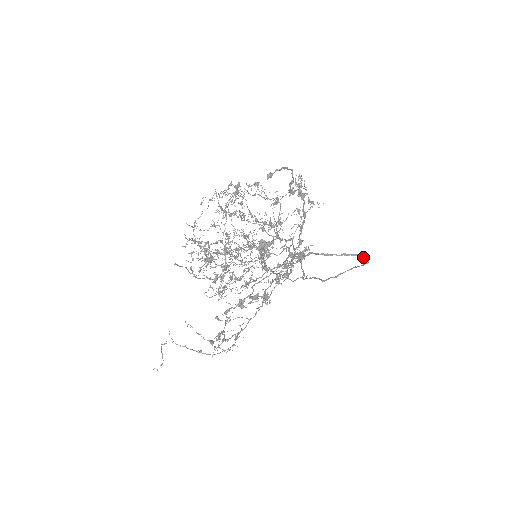
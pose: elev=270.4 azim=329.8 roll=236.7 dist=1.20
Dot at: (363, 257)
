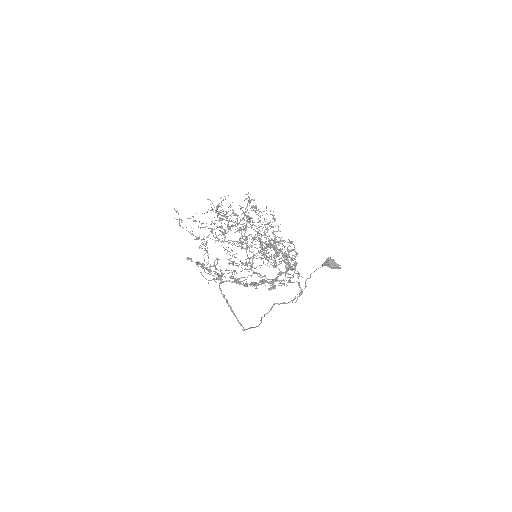
Dot at: (240, 323)
